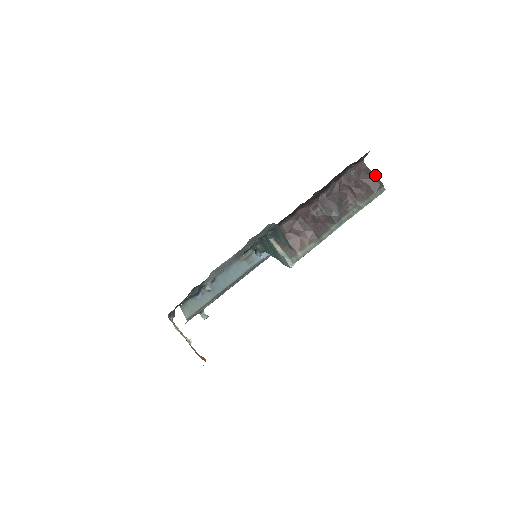
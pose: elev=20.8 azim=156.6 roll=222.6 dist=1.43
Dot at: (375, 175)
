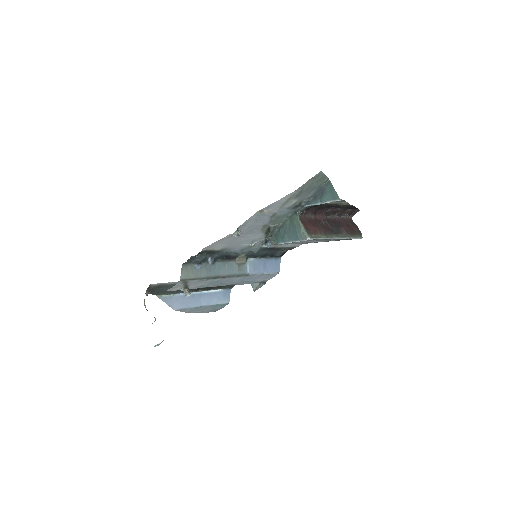
Dot at: occluded
